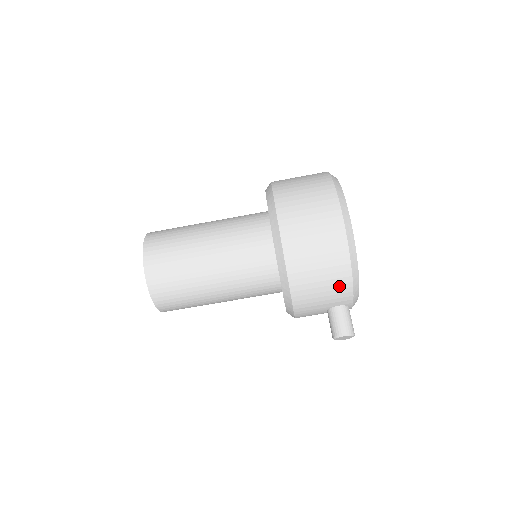
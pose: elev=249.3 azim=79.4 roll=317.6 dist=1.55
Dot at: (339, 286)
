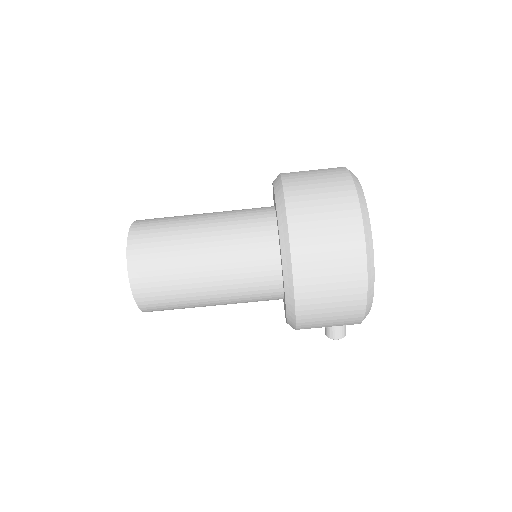
Dot at: occluded
